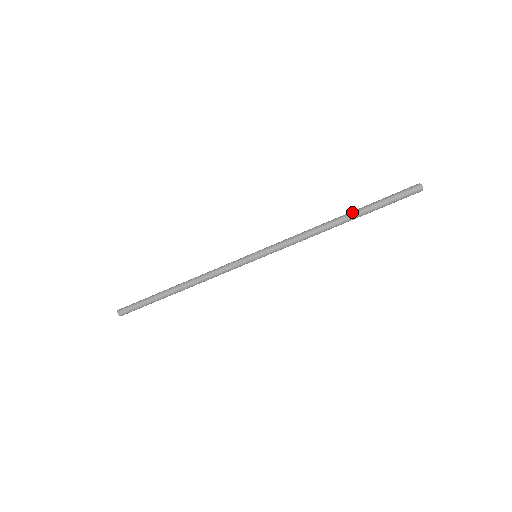
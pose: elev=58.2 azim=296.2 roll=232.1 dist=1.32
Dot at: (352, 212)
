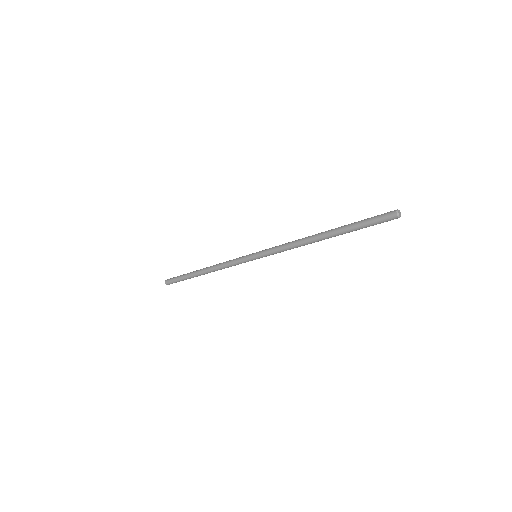
Dot at: (332, 231)
